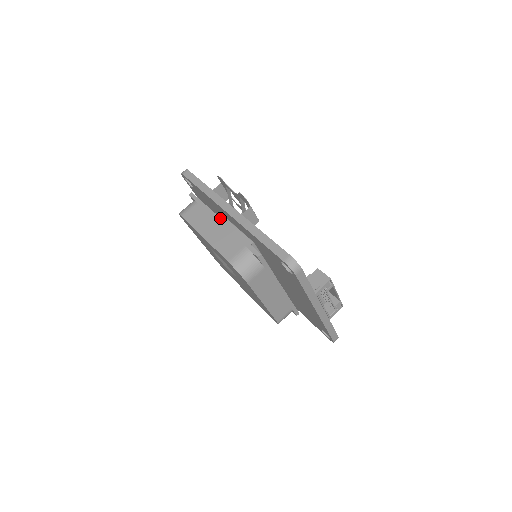
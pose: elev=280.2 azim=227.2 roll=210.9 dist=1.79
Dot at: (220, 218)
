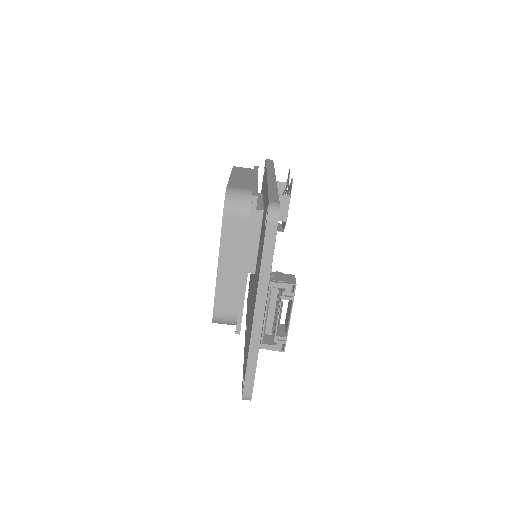
Dot at: occluded
